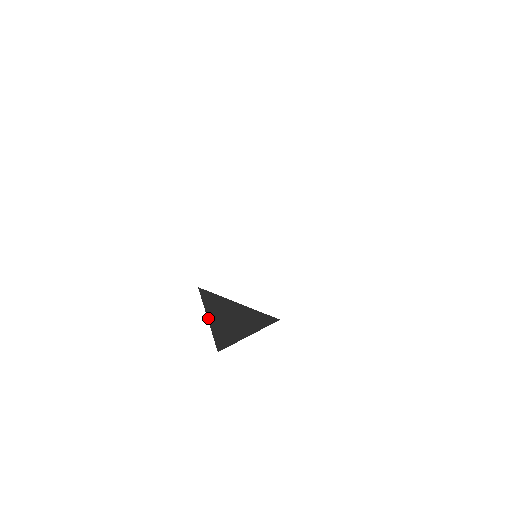
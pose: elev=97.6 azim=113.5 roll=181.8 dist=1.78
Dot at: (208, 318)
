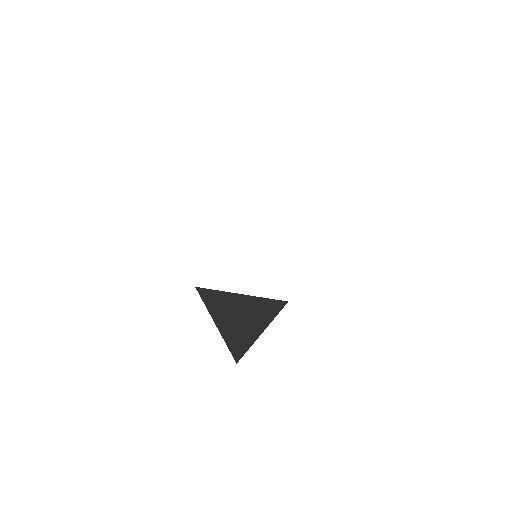
Dot at: (216, 324)
